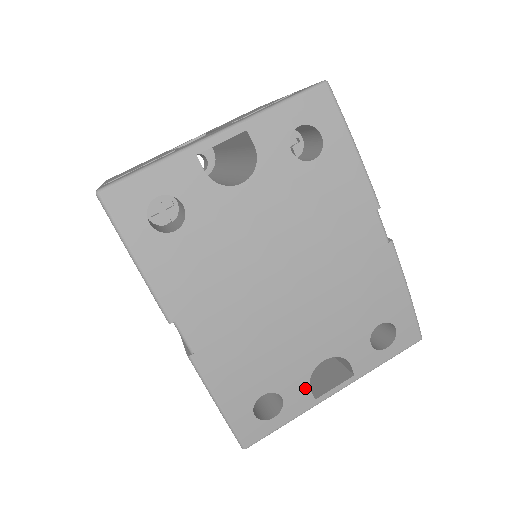
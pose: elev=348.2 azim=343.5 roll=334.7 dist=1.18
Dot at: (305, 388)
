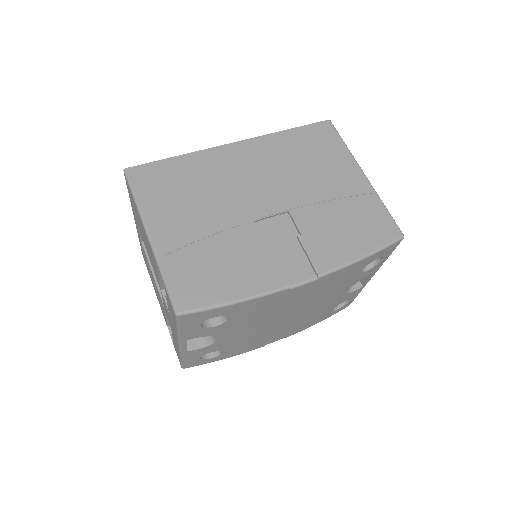
Dot at: (351, 294)
